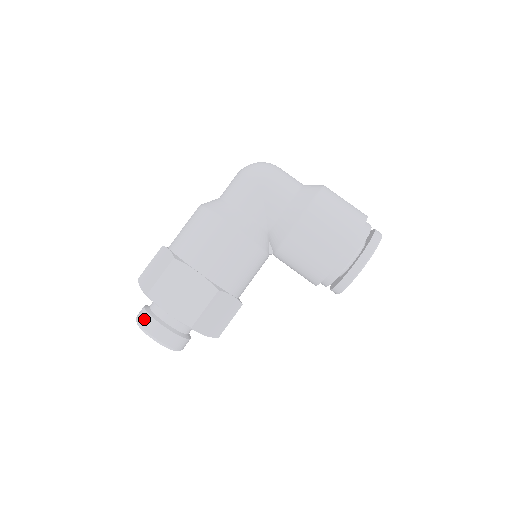
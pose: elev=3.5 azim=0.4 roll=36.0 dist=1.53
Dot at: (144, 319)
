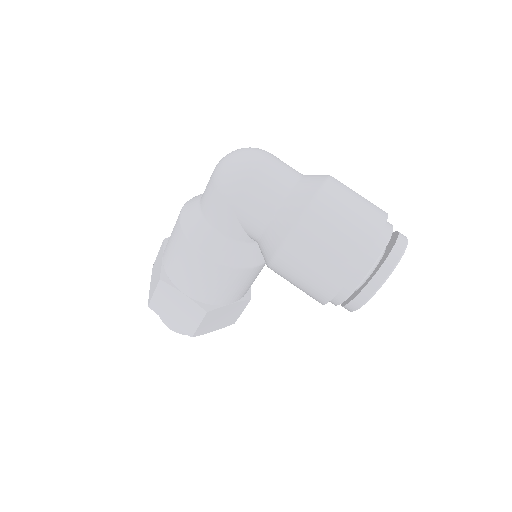
Dot at: occluded
